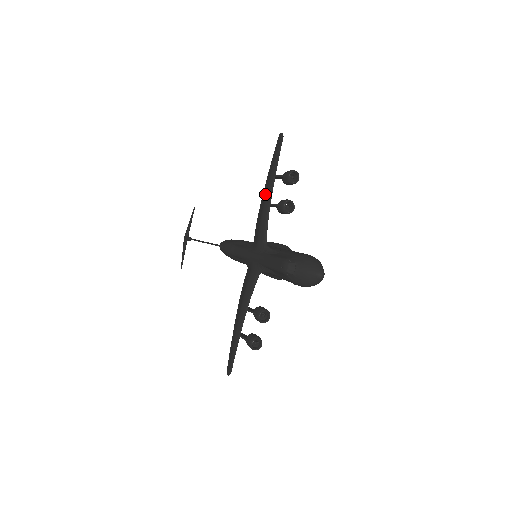
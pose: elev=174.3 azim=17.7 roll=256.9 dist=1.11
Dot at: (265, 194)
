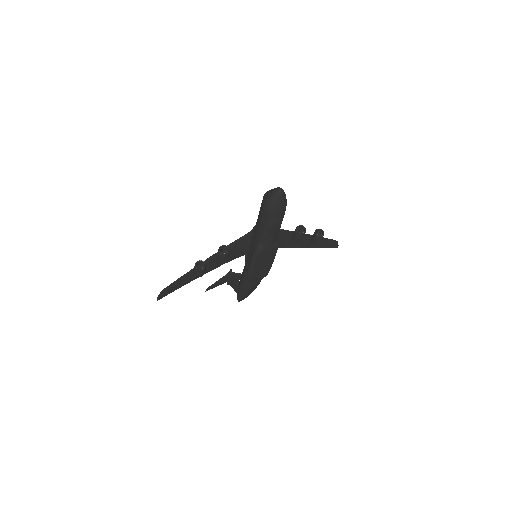
Dot at: occluded
